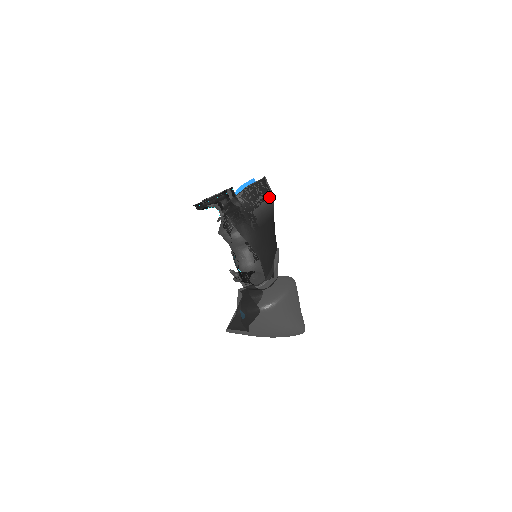
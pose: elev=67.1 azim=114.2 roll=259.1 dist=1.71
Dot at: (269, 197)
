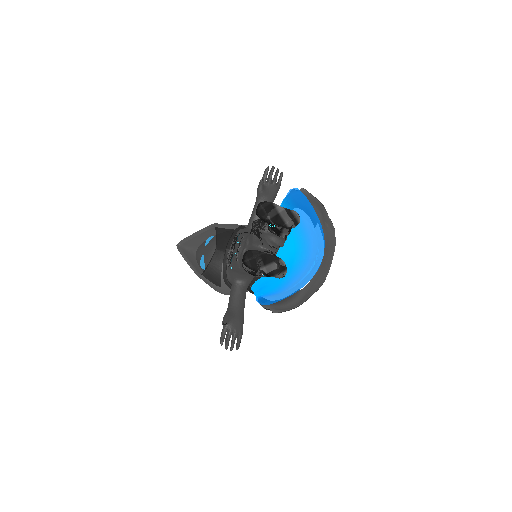
Dot at: (315, 274)
